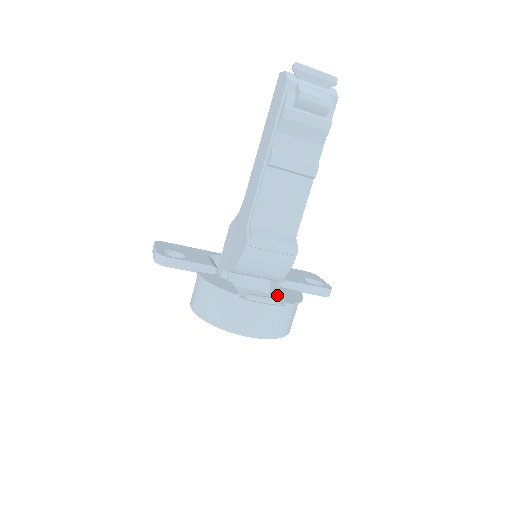
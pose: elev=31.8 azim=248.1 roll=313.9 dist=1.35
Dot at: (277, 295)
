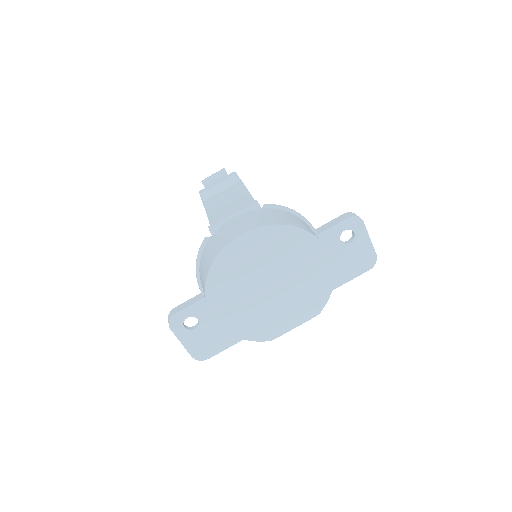
Dot at: occluded
